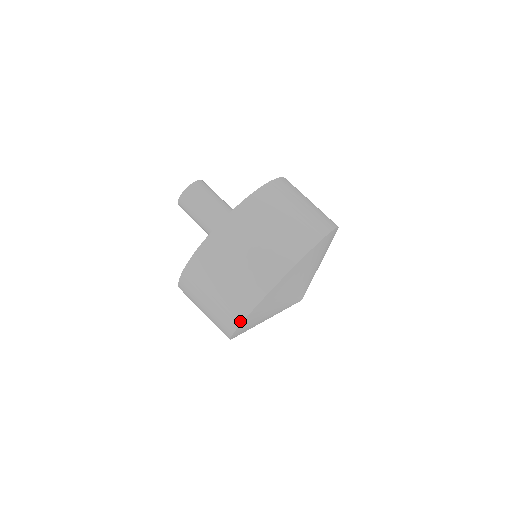
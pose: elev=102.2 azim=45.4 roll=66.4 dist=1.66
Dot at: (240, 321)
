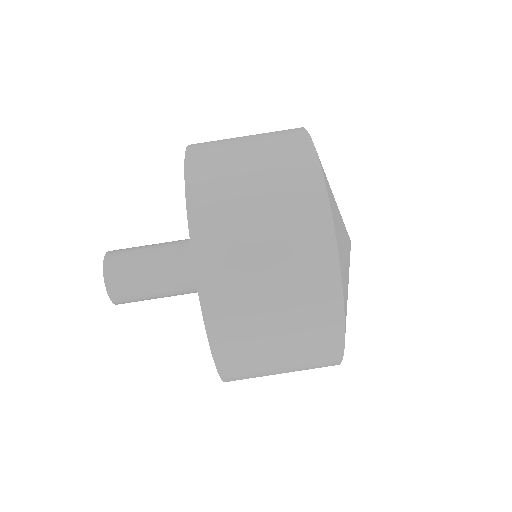
Dot at: occluded
